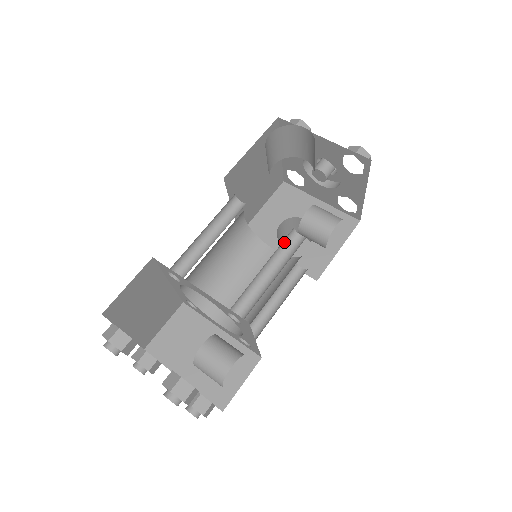
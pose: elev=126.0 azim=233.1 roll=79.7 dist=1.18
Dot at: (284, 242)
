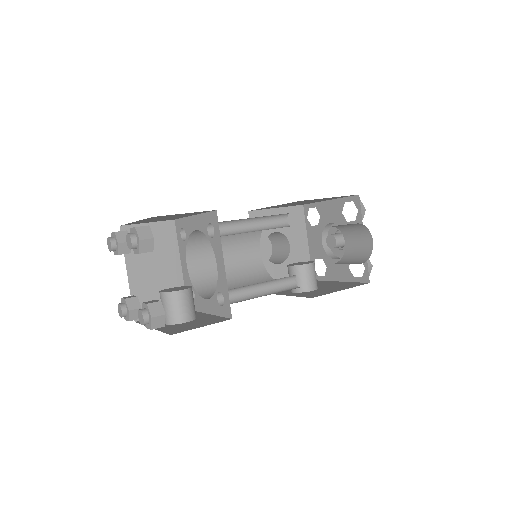
Dot at: (285, 277)
